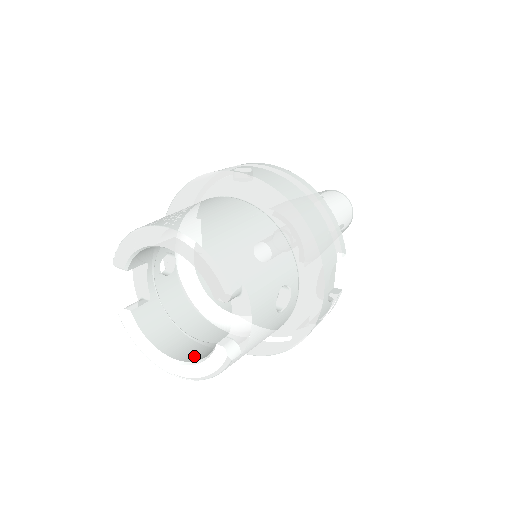
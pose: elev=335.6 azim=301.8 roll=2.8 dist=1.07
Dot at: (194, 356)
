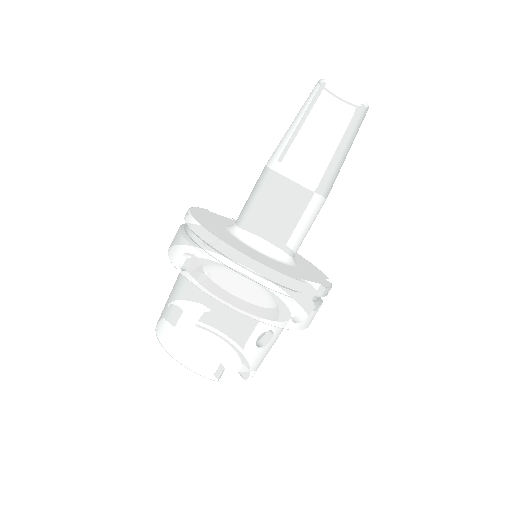
Dot at: occluded
